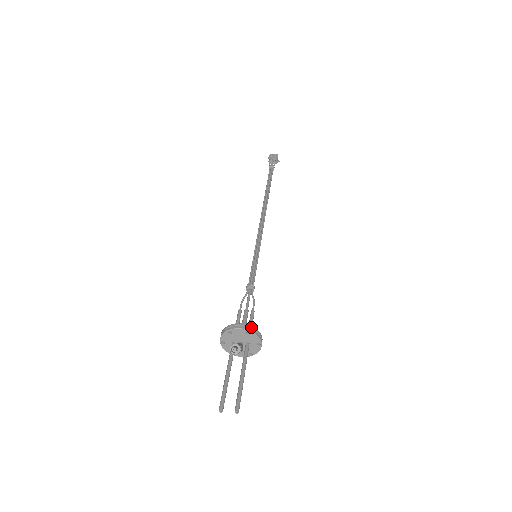
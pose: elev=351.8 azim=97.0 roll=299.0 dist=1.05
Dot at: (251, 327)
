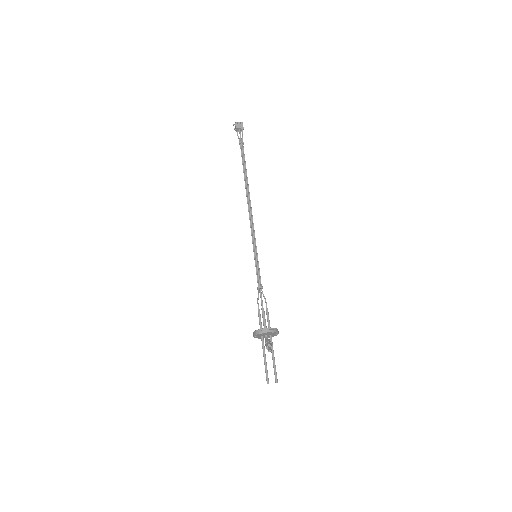
Dot at: (273, 329)
